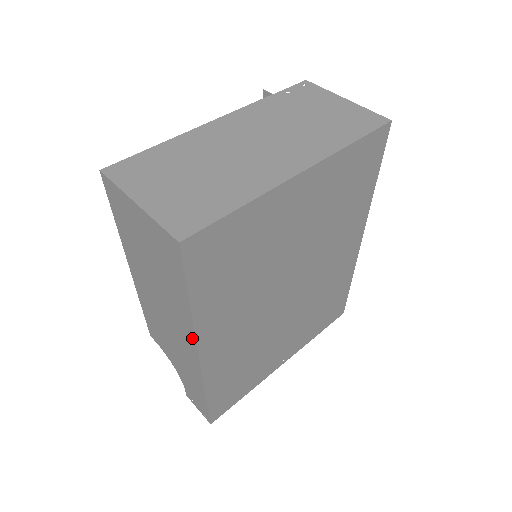
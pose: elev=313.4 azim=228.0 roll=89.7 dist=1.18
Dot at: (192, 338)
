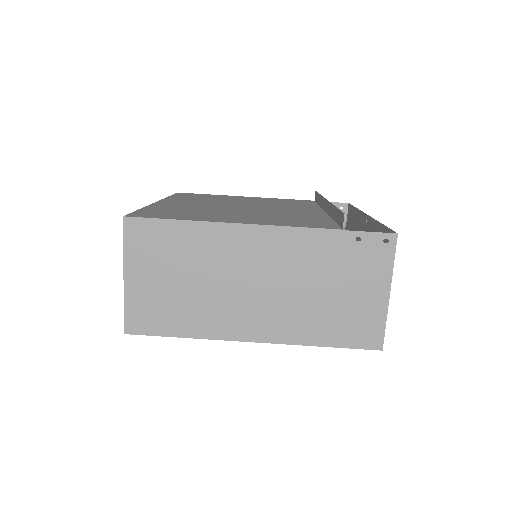
Dot at: occluded
